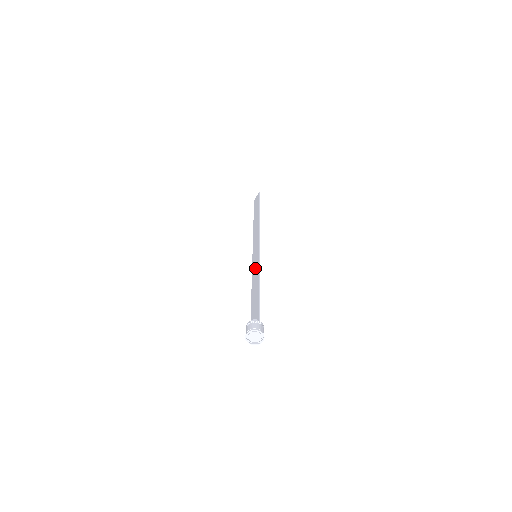
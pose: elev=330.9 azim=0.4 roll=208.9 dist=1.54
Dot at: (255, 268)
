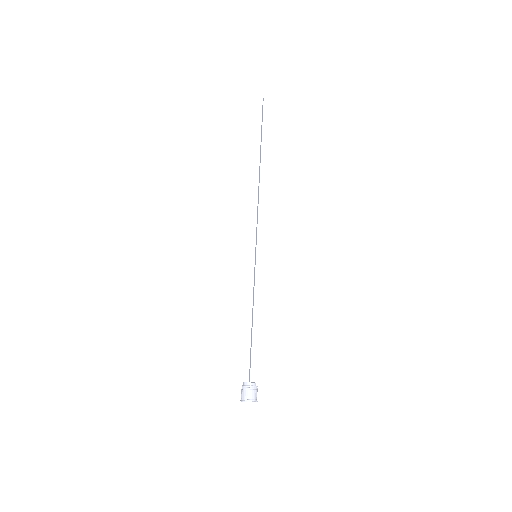
Dot at: (254, 283)
